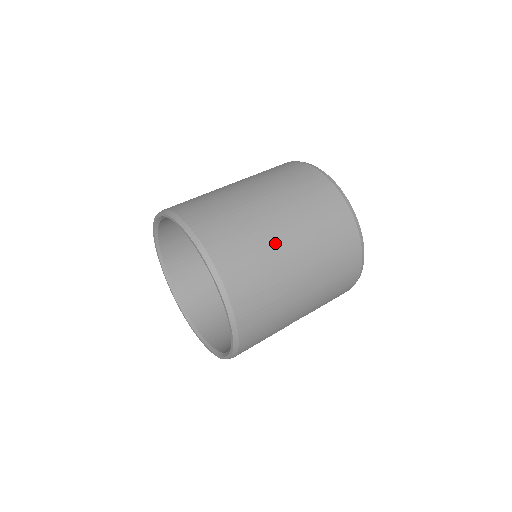
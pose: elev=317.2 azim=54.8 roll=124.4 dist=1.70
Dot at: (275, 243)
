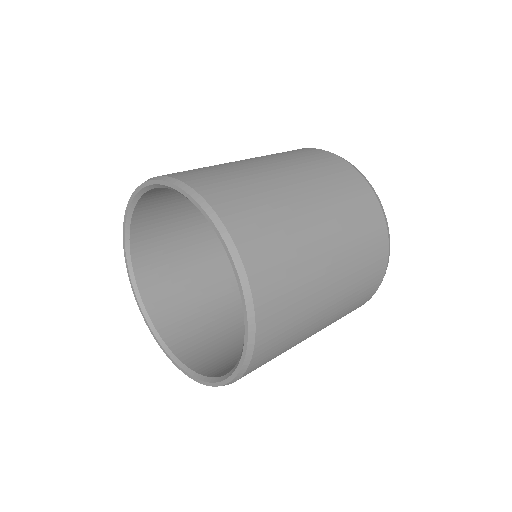
Dot at: (318, 293)
